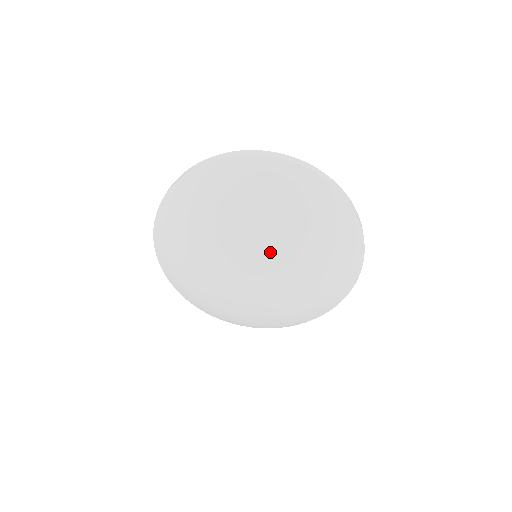
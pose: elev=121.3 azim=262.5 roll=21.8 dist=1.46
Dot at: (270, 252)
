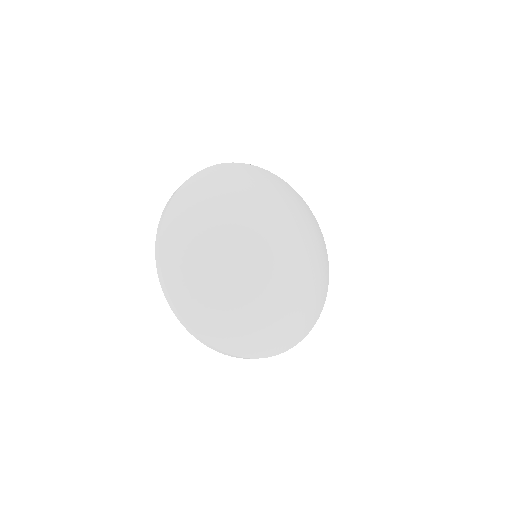
Dot at: (273, 220)
